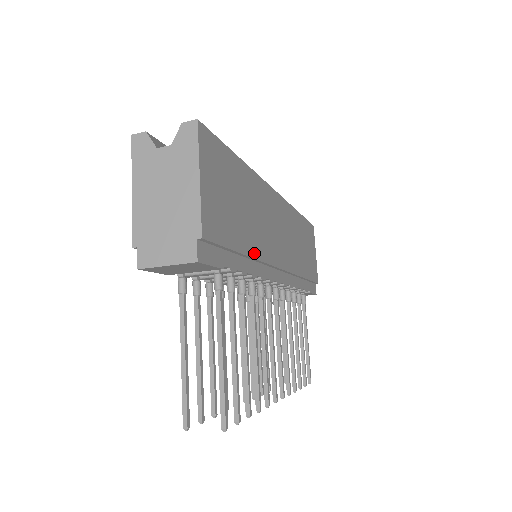
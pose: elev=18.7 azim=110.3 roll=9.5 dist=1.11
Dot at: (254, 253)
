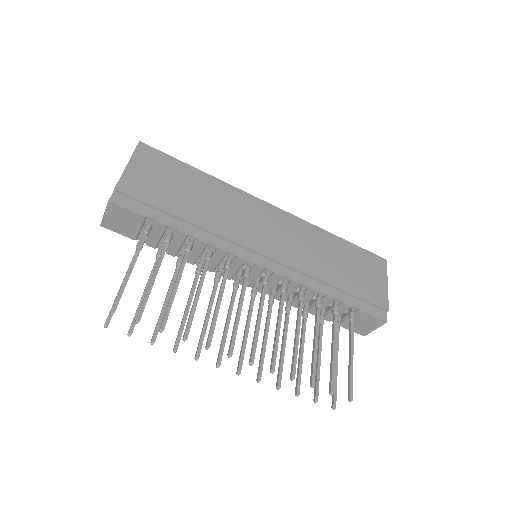
Dot at: (202, 224)
